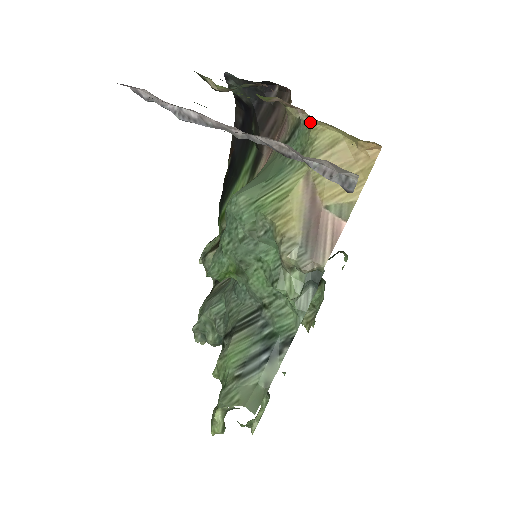
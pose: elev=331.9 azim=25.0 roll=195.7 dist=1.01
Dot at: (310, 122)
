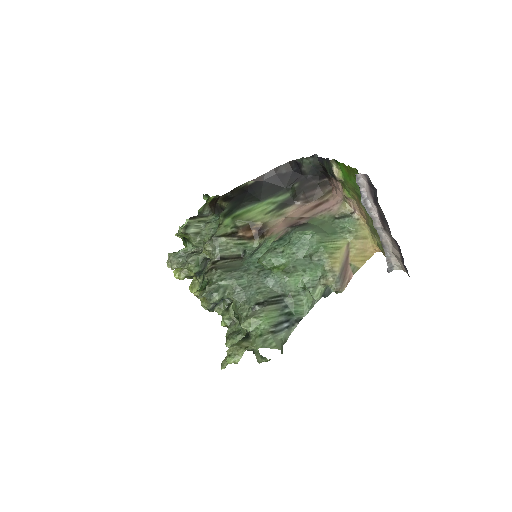
Dot at: (360, 222)
